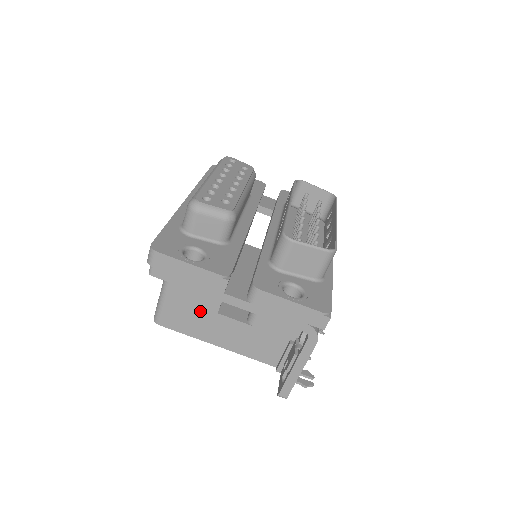
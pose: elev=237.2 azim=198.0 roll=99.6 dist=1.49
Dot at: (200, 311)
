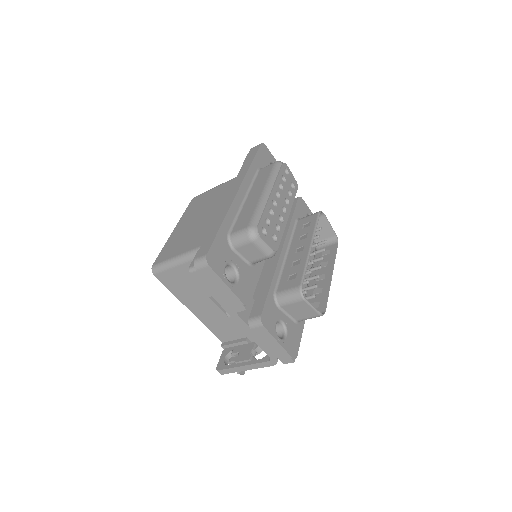
Dot at: (196, 288)
